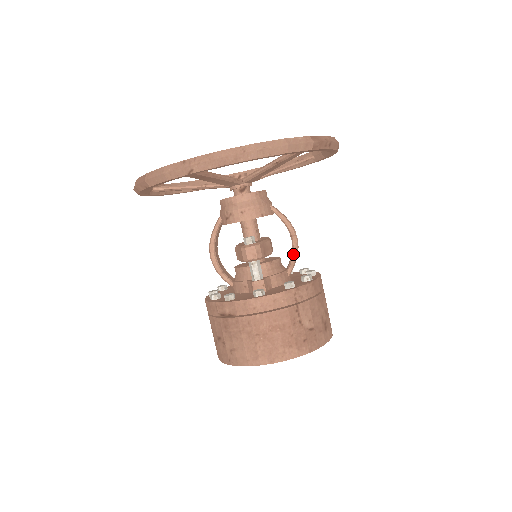
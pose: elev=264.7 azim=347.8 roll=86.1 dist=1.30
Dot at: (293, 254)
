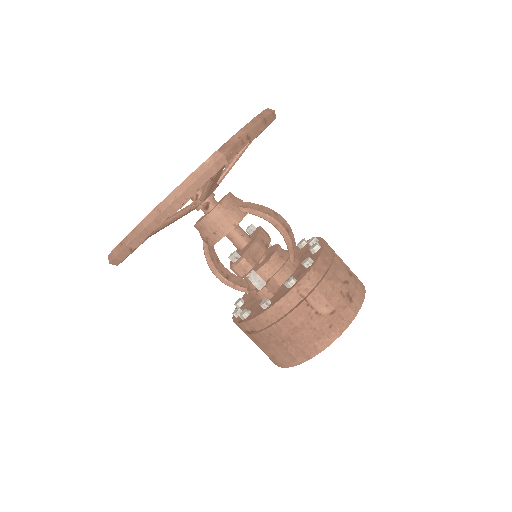
Dot at: (286, 242)
